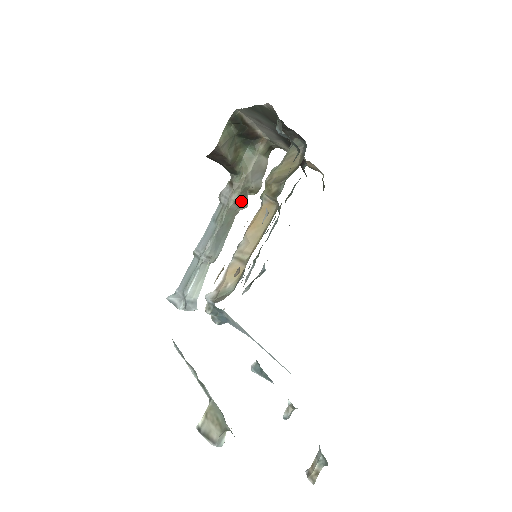
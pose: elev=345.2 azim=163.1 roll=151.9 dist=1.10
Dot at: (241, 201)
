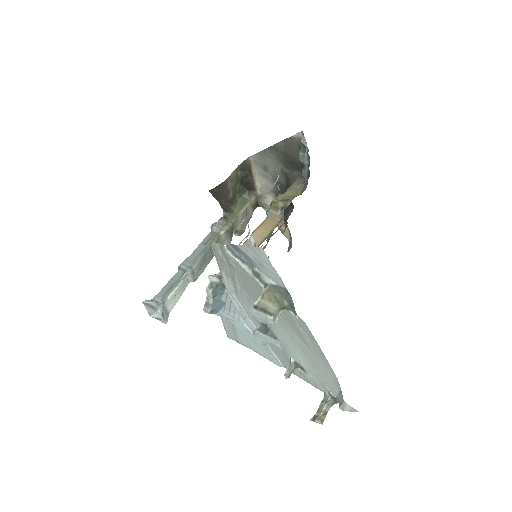
Dot at: (230, 234)
